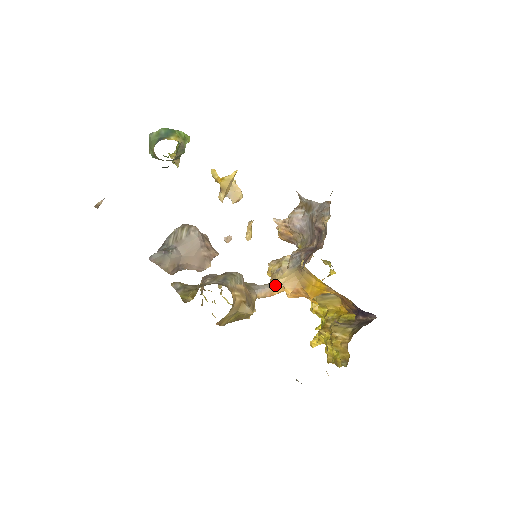
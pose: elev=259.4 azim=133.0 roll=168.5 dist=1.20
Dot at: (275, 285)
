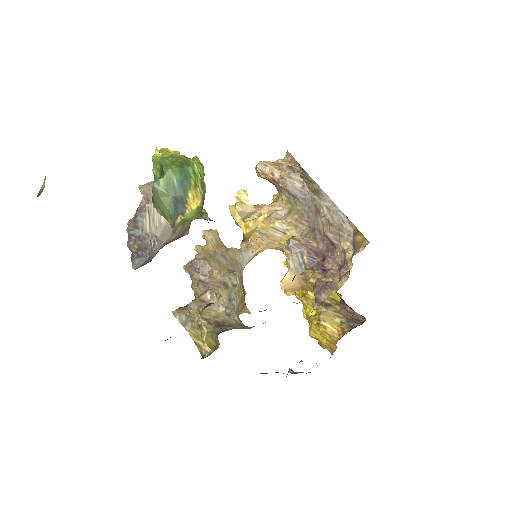
Dot at: (259, 250)
